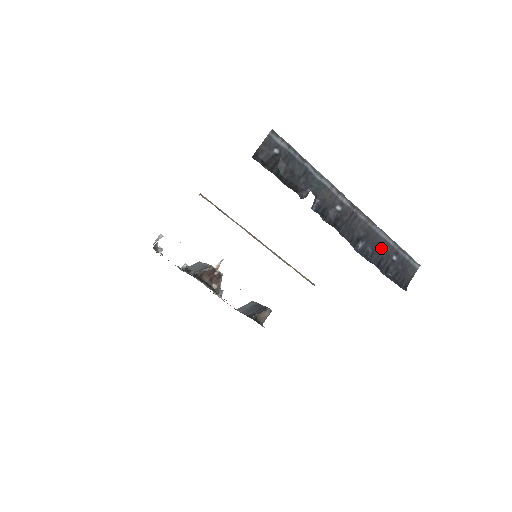
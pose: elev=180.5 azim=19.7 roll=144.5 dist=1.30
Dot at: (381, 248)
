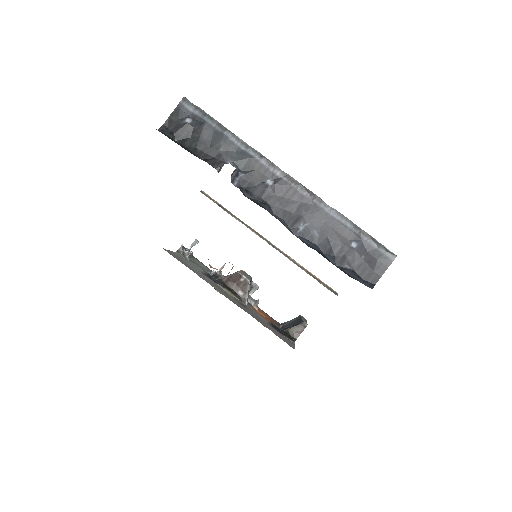
Dot at: (333, 232)
